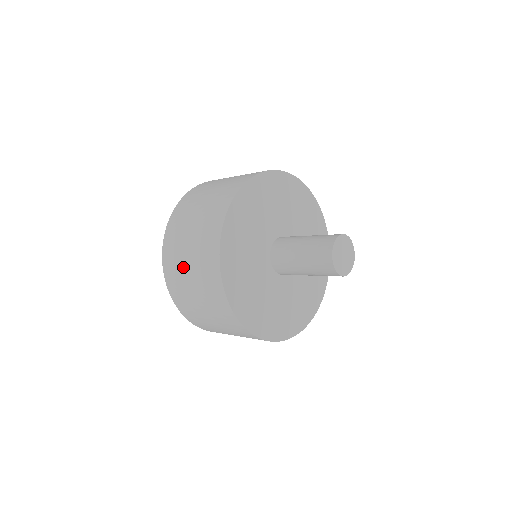
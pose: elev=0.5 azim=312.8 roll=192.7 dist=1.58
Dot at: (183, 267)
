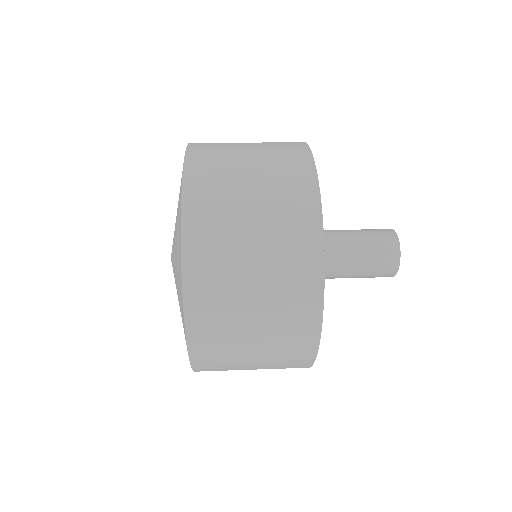
Dot at: (240, 351)
